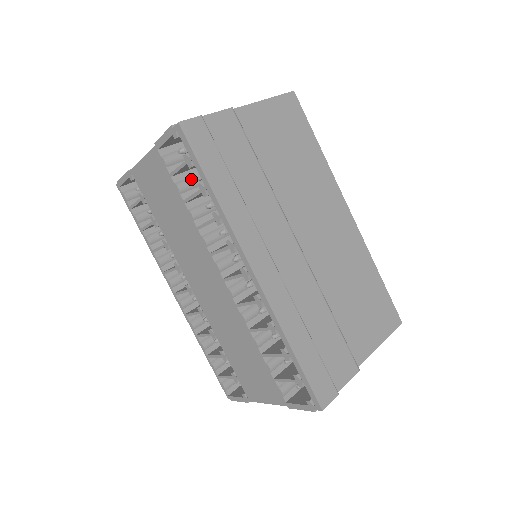
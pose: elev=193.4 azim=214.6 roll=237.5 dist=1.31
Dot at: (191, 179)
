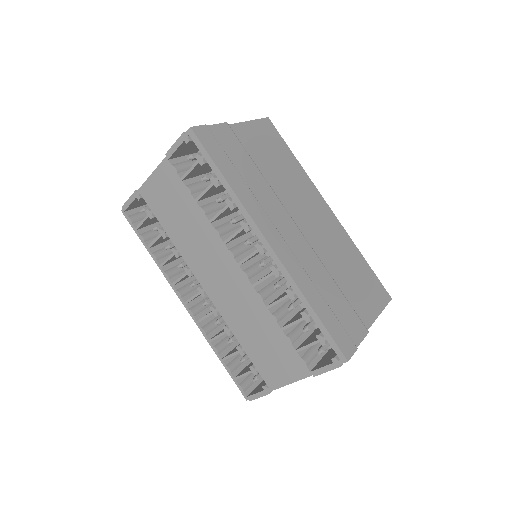
Dot at: (198, 183)
